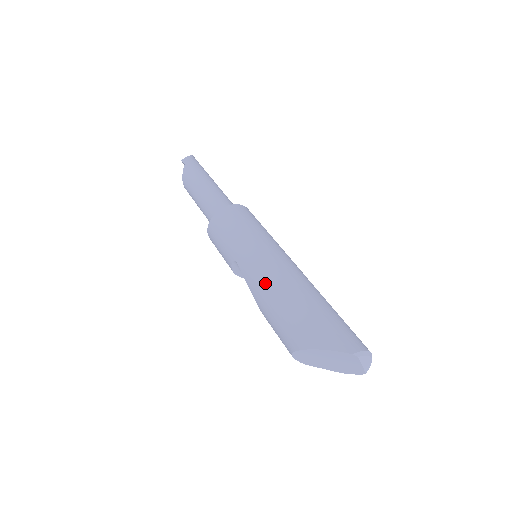
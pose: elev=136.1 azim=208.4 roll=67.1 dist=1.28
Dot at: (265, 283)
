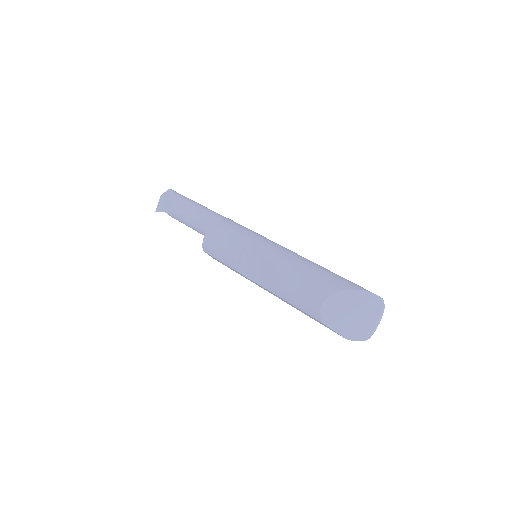
Dot at: (291, 255)
